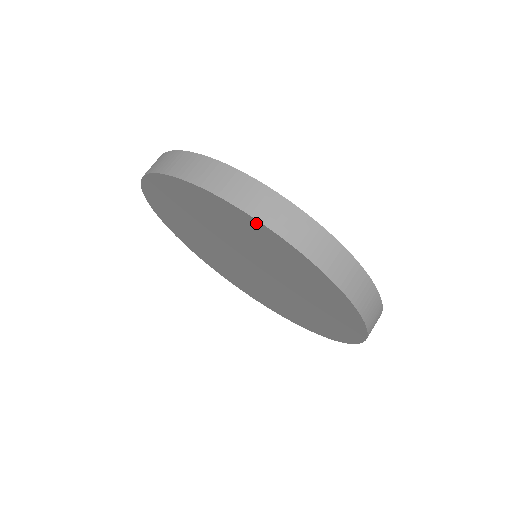
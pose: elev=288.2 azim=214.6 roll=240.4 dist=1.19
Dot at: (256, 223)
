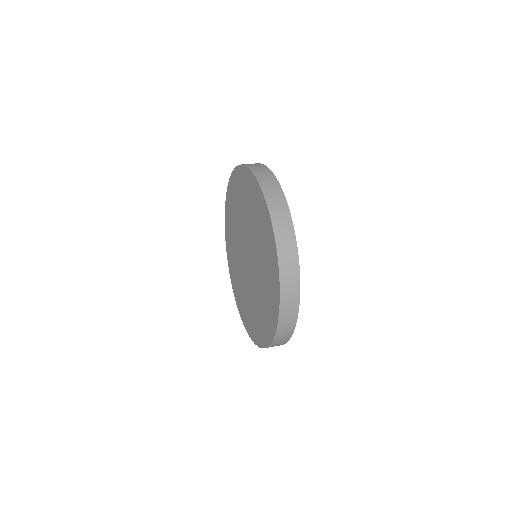
Dot at: (233, 175)
